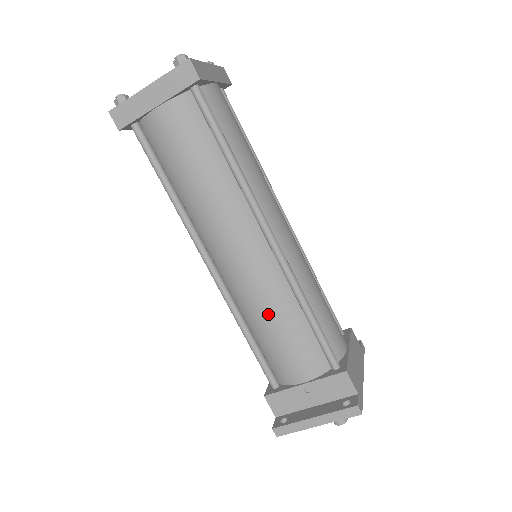
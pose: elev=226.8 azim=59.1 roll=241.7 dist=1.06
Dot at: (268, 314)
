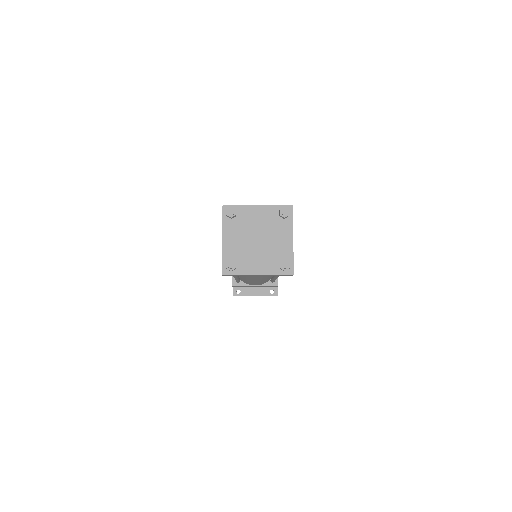
Dot at: occluded
